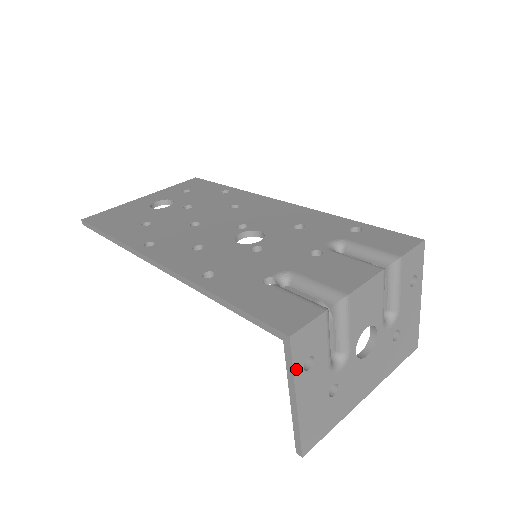
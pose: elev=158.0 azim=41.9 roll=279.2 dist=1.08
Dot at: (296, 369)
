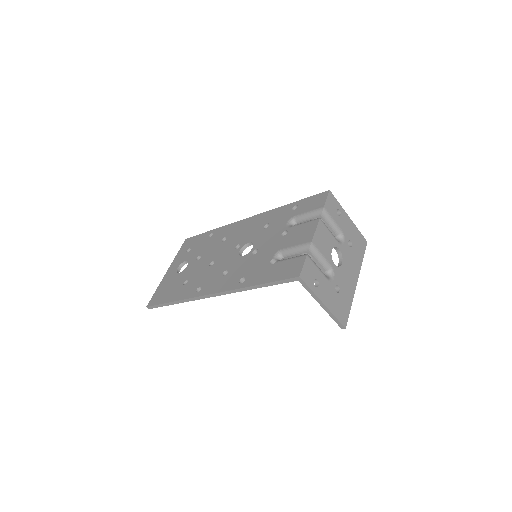
Dot at: (312, 289)
